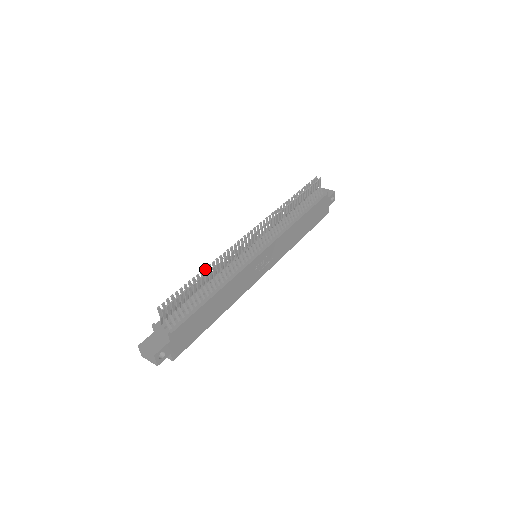
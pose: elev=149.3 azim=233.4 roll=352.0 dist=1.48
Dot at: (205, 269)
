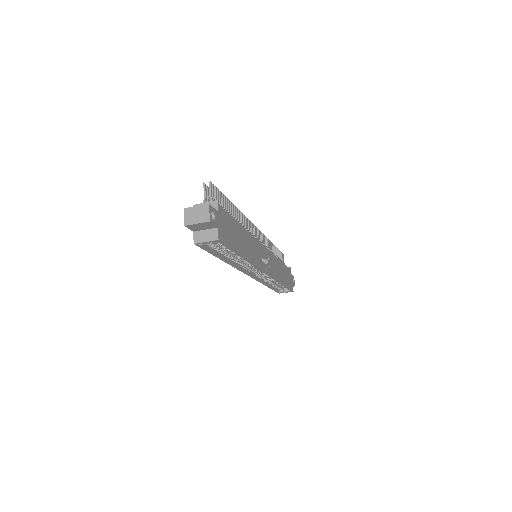
Dot at: occluded
